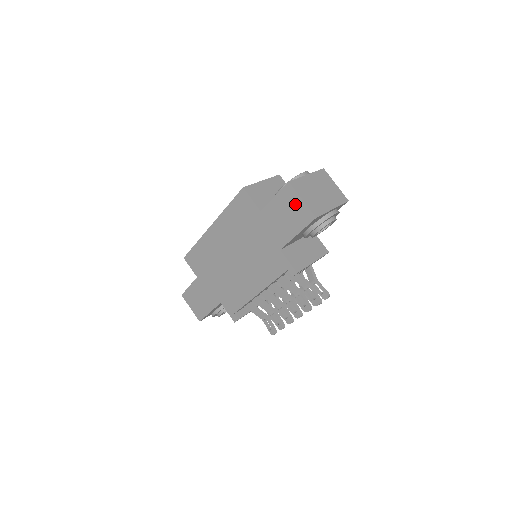
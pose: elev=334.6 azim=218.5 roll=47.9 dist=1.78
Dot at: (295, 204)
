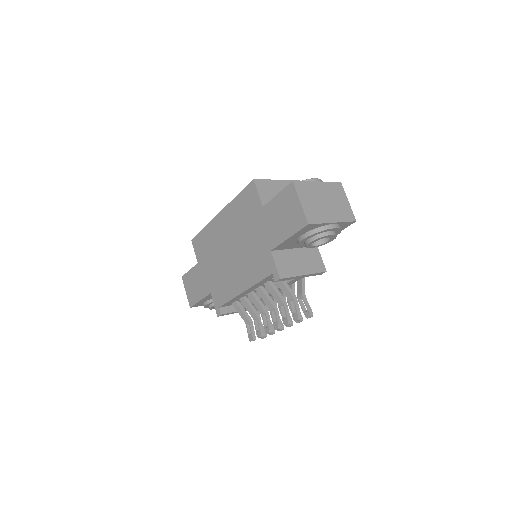
Dot at: (293, 206)
